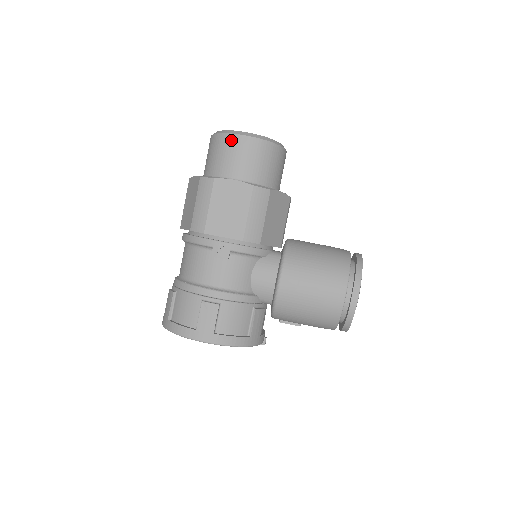
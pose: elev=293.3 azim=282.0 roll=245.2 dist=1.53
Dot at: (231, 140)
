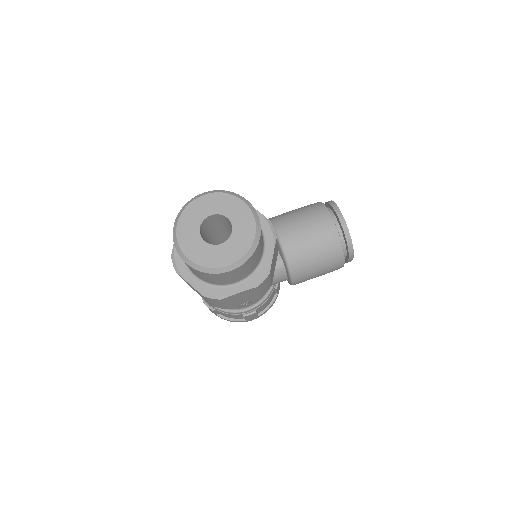
Dot at: (217, 276)
